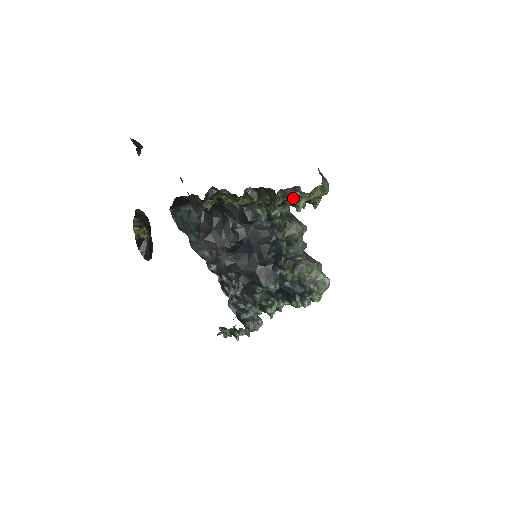
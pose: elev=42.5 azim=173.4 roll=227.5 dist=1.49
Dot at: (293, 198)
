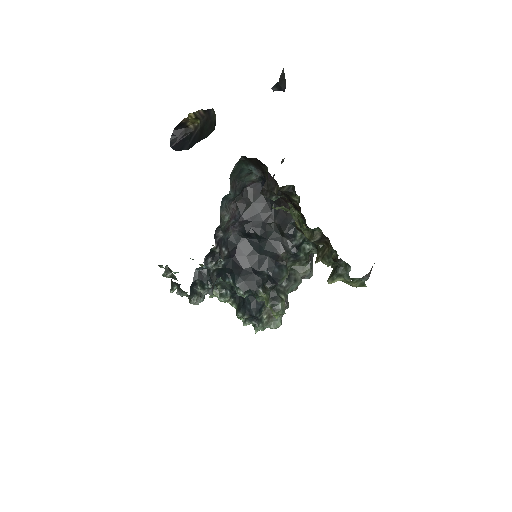
Dot at: (337, 270)
